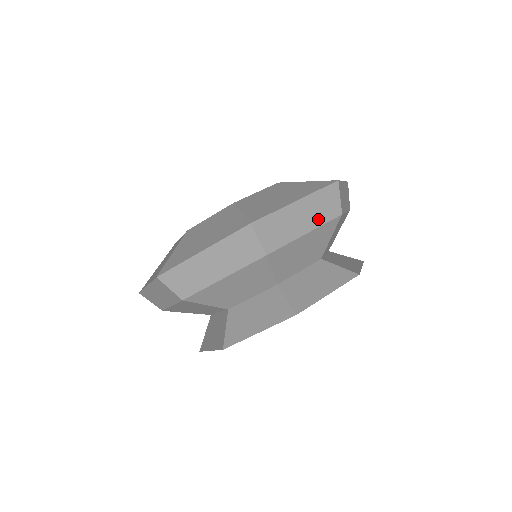
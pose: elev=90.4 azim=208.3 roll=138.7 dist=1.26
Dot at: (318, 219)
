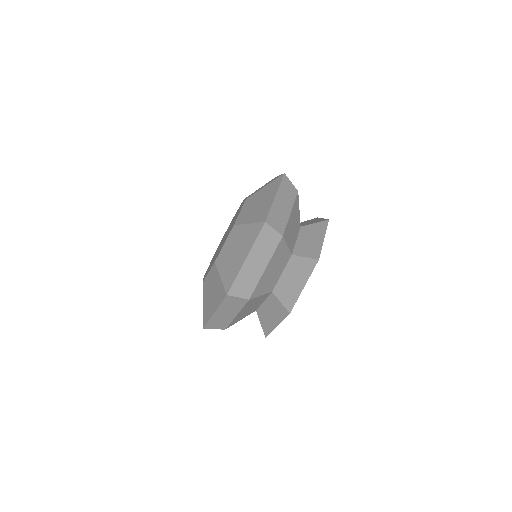
Dot at: (268, 254)
